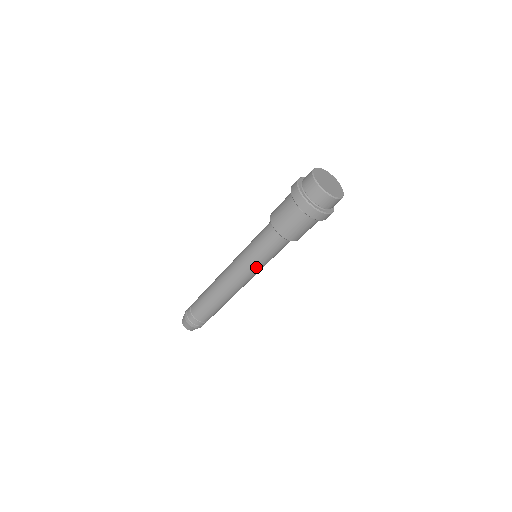
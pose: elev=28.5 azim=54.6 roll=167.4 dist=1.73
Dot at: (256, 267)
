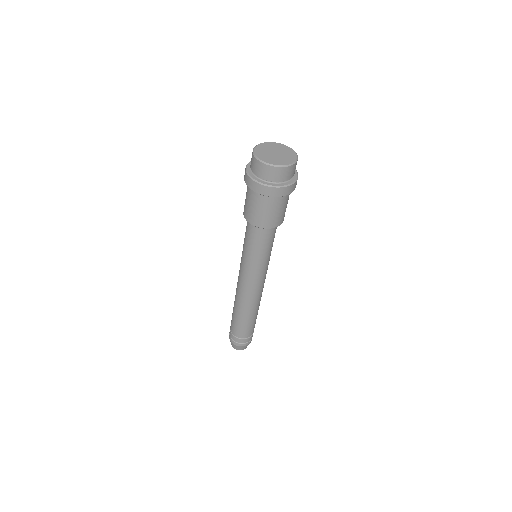
Dot at: (254, 267)
